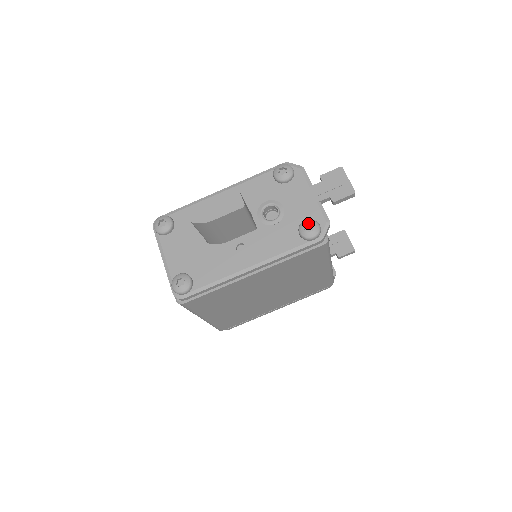
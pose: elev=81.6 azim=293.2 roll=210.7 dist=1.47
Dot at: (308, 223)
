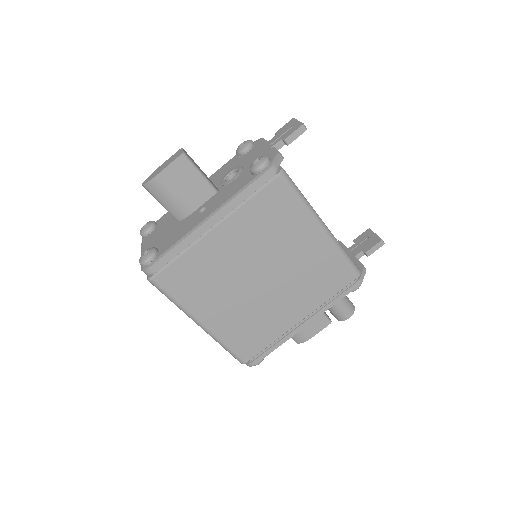
Dot at: (256, 159)
